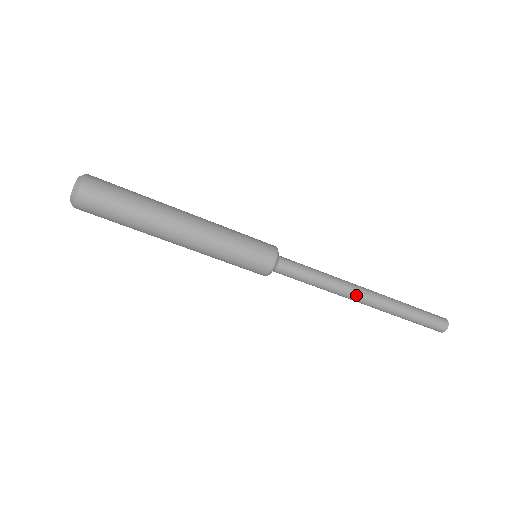
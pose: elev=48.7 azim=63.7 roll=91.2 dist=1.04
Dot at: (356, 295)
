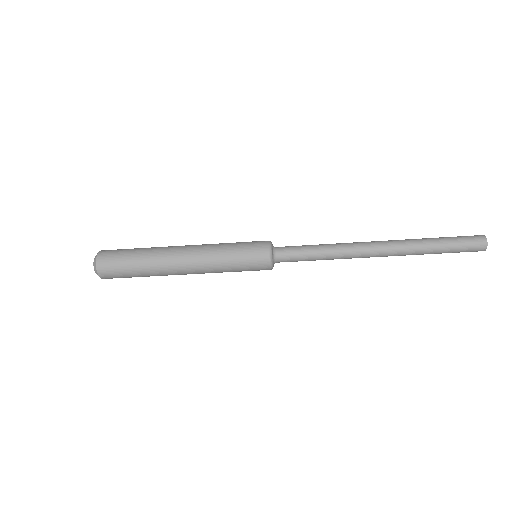
Dot at: (365, 250)
